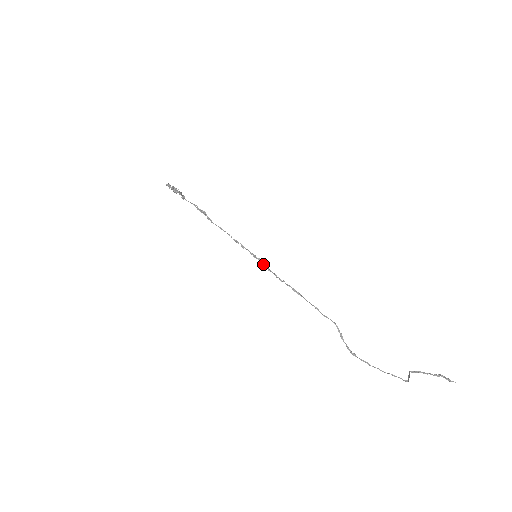
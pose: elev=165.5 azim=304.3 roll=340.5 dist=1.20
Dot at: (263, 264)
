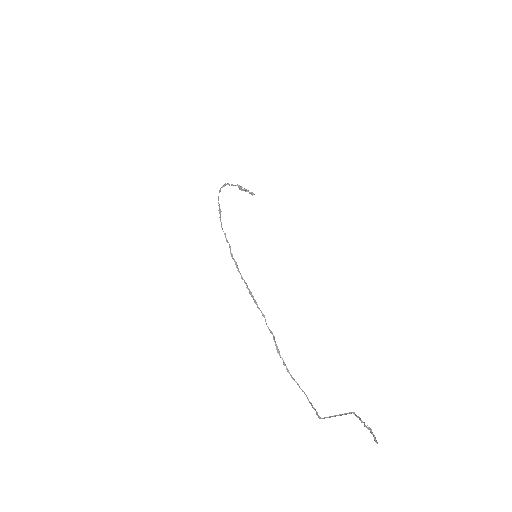
Dot at: (235, 264)
